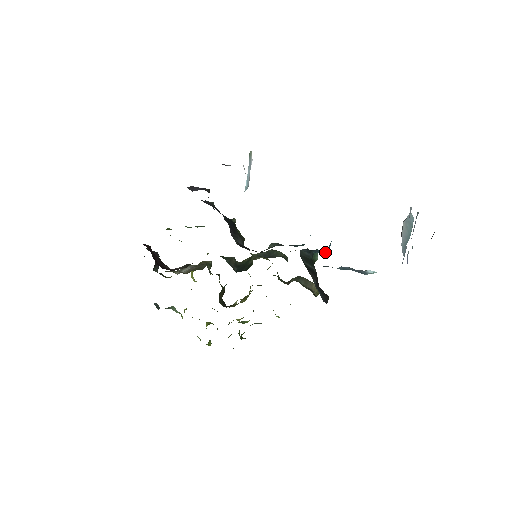
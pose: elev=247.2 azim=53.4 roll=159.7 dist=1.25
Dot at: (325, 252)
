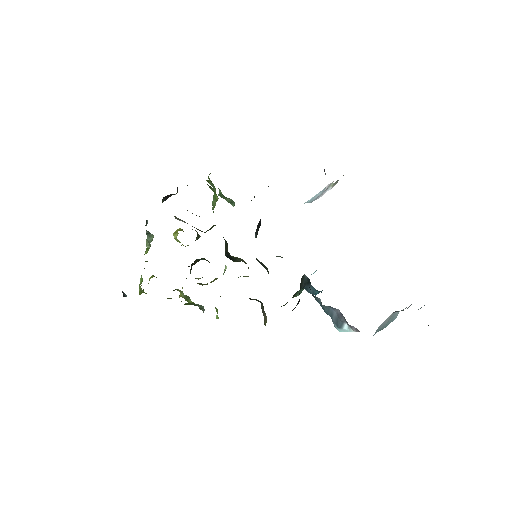
Dot at: (313, 293)
